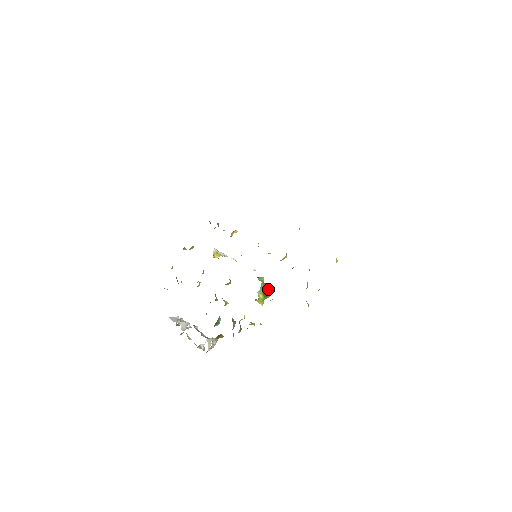
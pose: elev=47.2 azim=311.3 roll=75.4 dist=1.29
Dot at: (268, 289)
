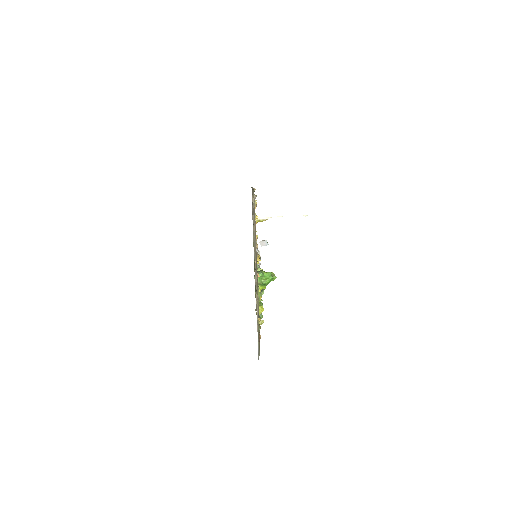
Dot at: (267, 280)
